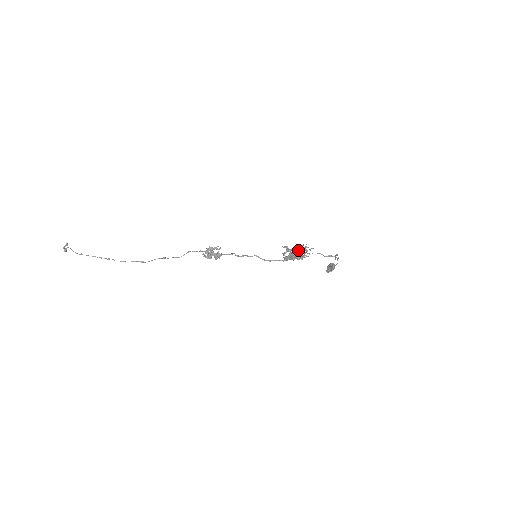
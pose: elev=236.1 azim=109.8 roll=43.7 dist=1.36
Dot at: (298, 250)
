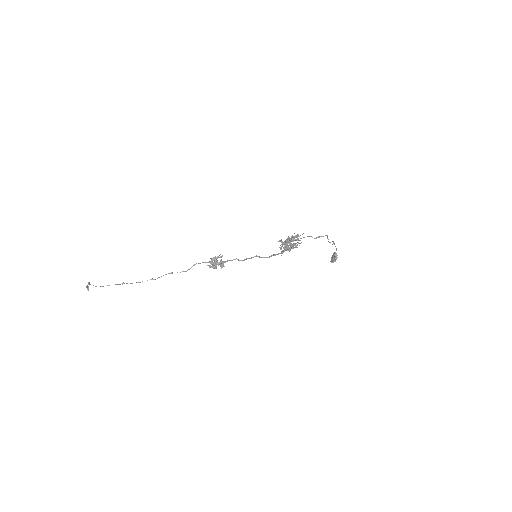
Dot at: (291, 240)
